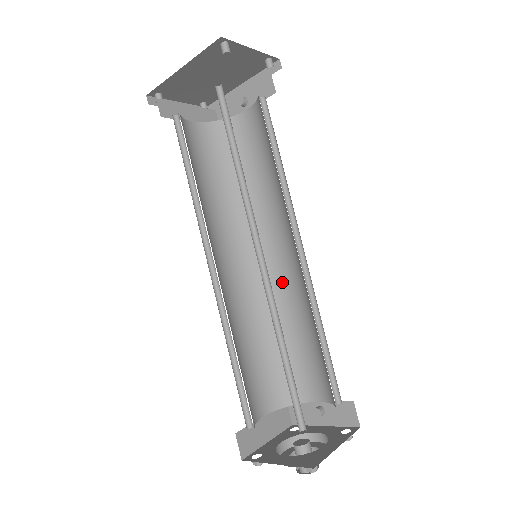
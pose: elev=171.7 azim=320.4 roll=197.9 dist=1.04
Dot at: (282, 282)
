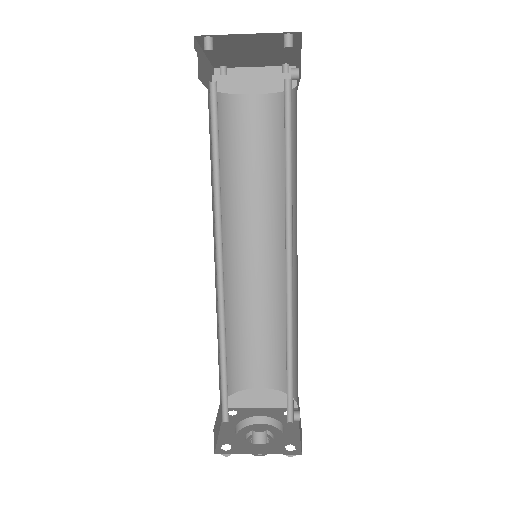
Dot at: (296, 285)
